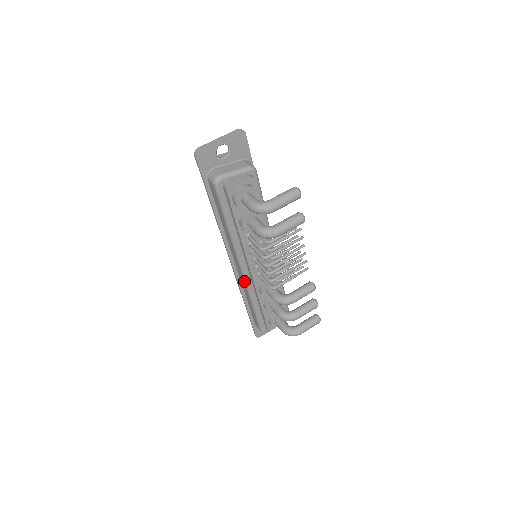
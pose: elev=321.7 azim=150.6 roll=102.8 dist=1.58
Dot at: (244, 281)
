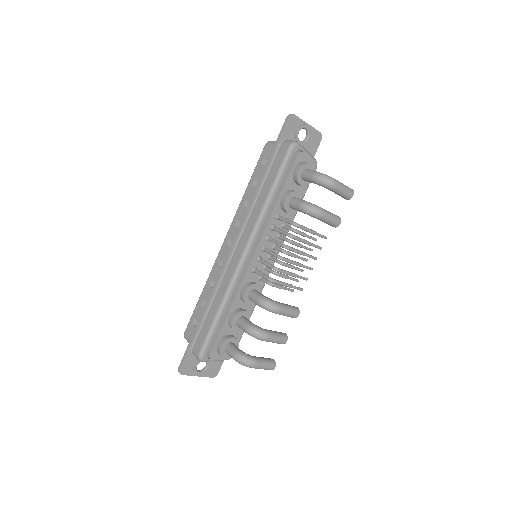
Dot at: (235, 269)
